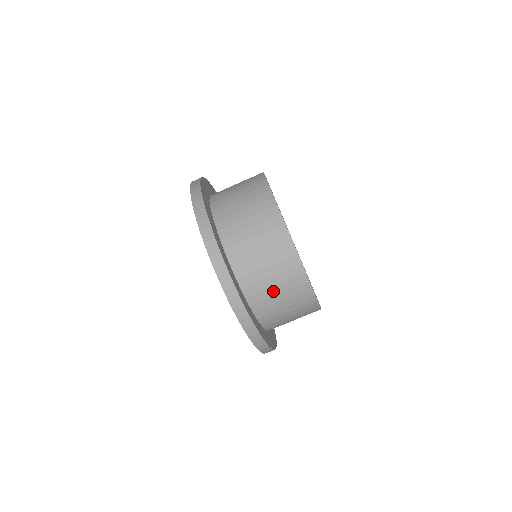
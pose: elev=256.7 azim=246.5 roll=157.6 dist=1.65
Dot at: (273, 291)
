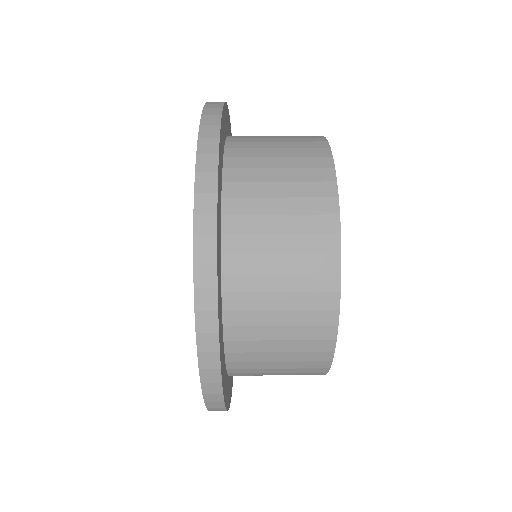
Dot at: (272, 224)
